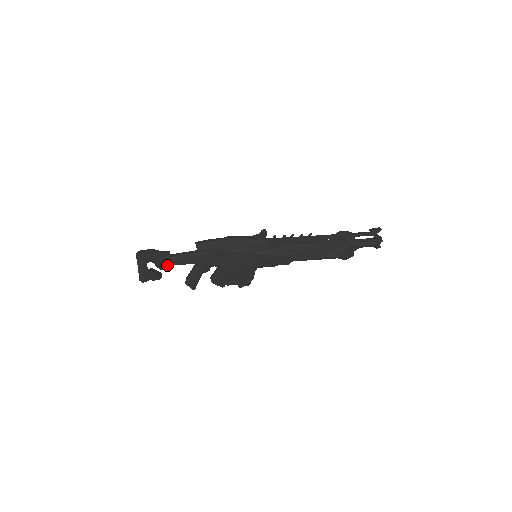
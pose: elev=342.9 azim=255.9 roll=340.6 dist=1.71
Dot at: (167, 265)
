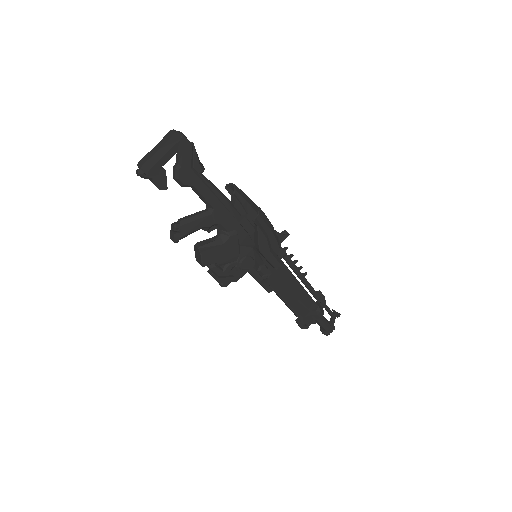
Dot at: (189, 179)
